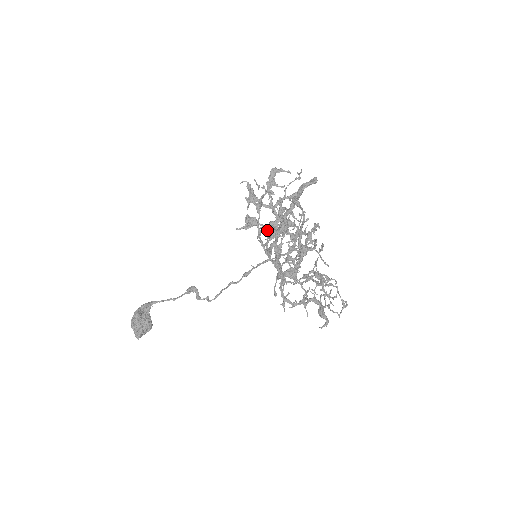
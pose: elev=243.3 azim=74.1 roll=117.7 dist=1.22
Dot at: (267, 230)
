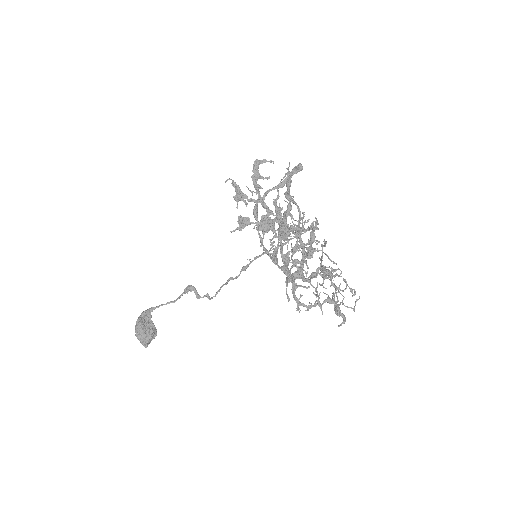
Dot at: (261, 227)
